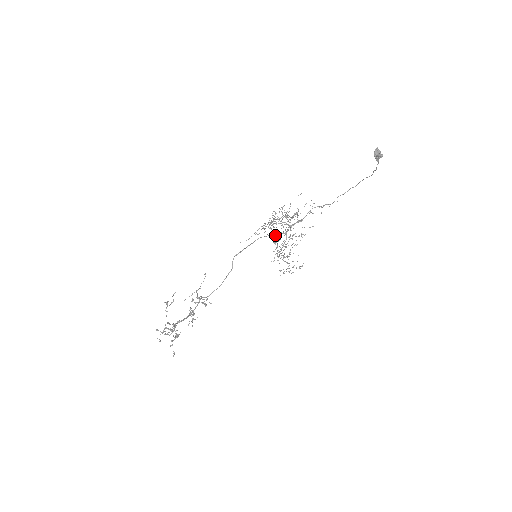
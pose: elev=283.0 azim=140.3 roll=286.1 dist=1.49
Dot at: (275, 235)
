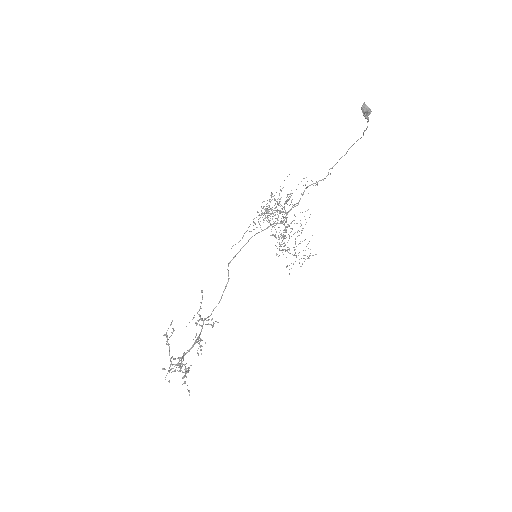
Dot at: occluded
